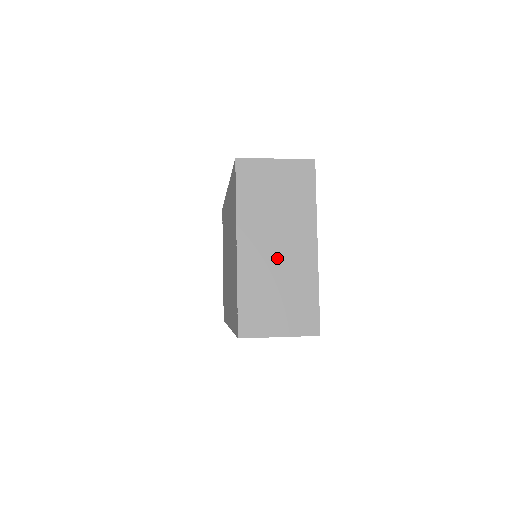
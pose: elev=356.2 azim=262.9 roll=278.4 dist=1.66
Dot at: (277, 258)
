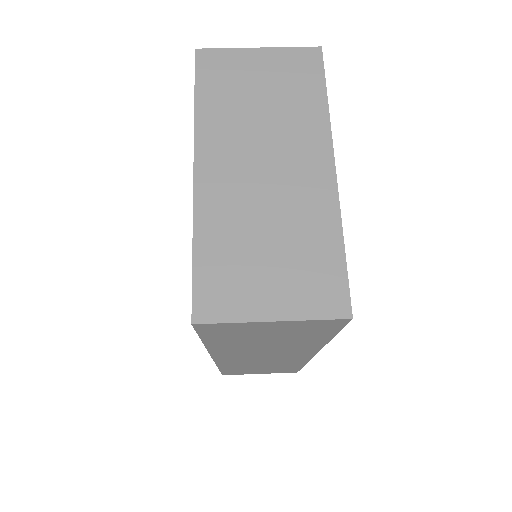
Dot at: (264, 186)
